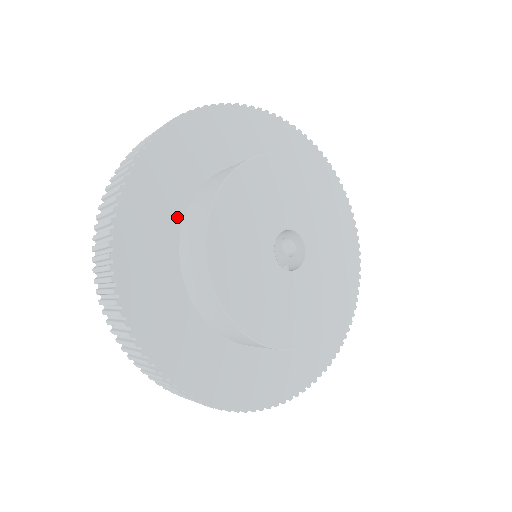
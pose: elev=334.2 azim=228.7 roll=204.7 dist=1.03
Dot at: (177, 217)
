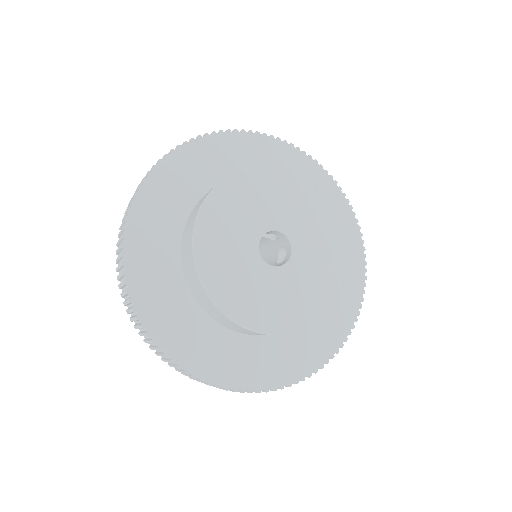
Dot at: (199, 314)
